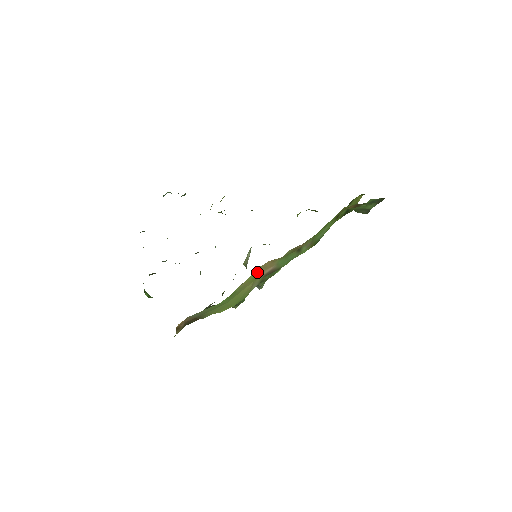
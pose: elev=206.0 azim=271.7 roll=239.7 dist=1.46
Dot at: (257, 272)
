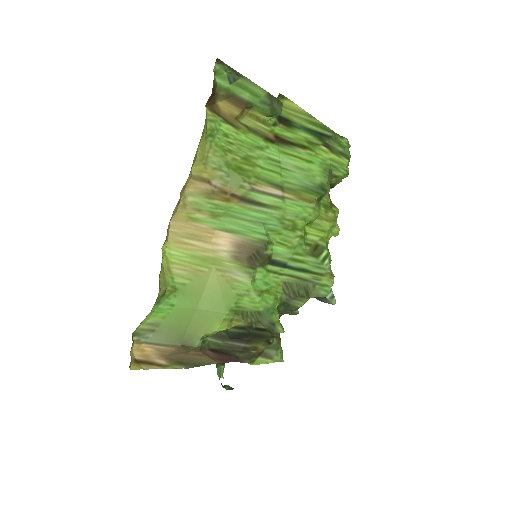
Dot at: (186, 246)
